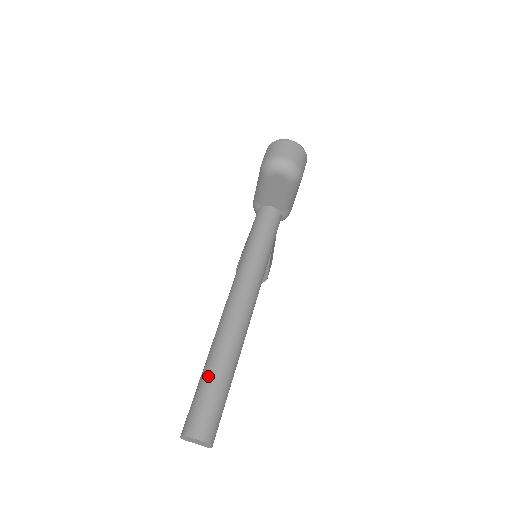
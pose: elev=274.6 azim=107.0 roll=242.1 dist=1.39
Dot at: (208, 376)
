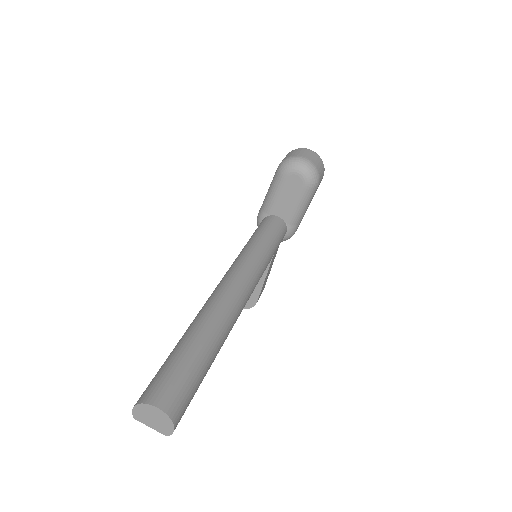
Dot at: (186, 343)
